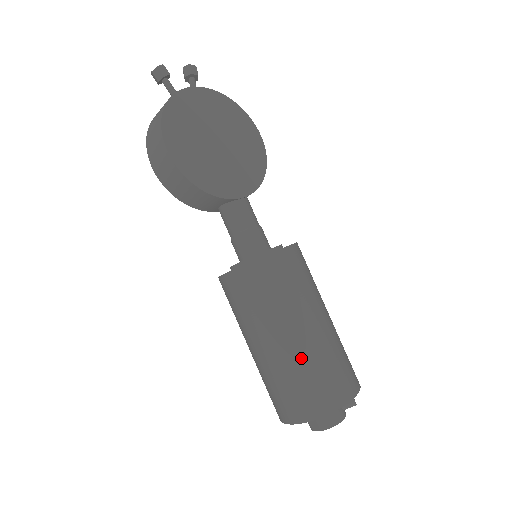
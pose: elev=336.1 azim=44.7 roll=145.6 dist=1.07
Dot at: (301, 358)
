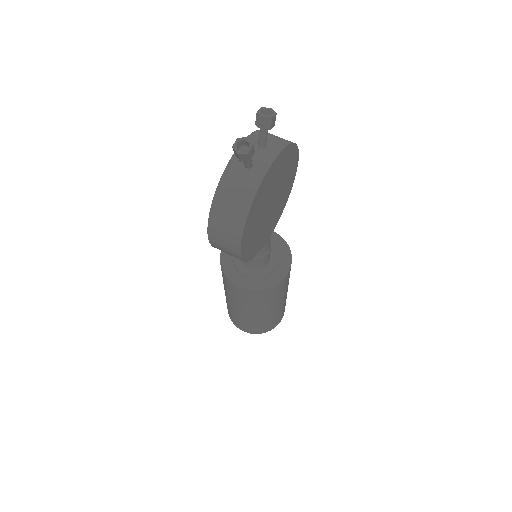
Dot at: (268, 318)
